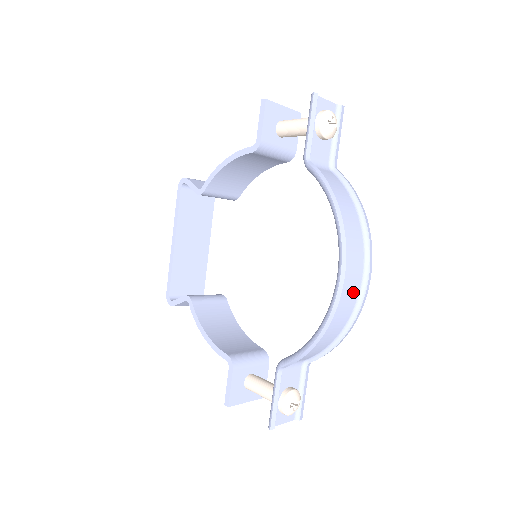
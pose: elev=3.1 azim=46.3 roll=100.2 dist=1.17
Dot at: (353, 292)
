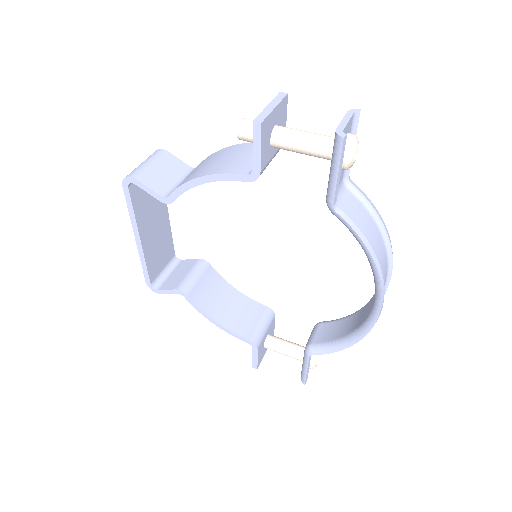
Dot at: occluded
